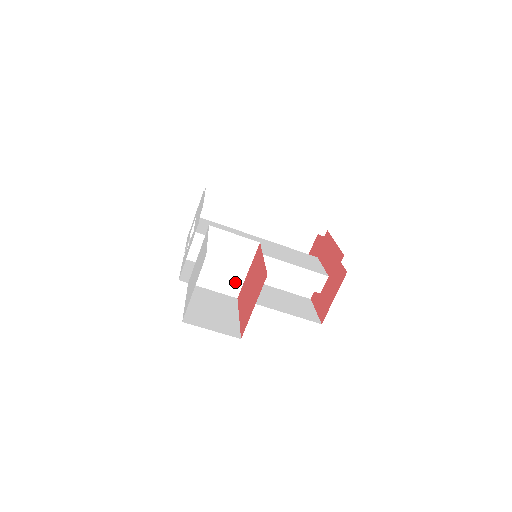
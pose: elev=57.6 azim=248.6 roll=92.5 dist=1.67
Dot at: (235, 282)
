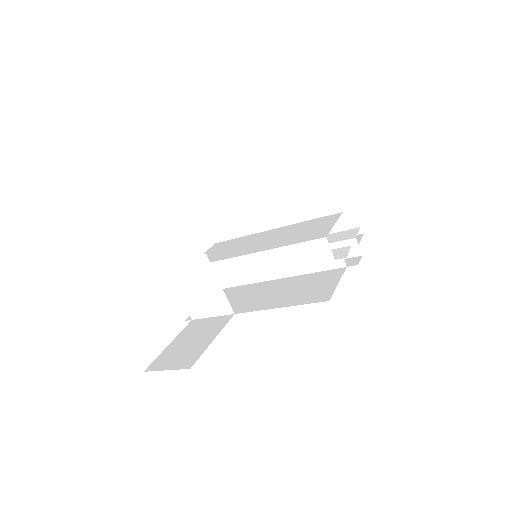
Dot at: (220, 300)
